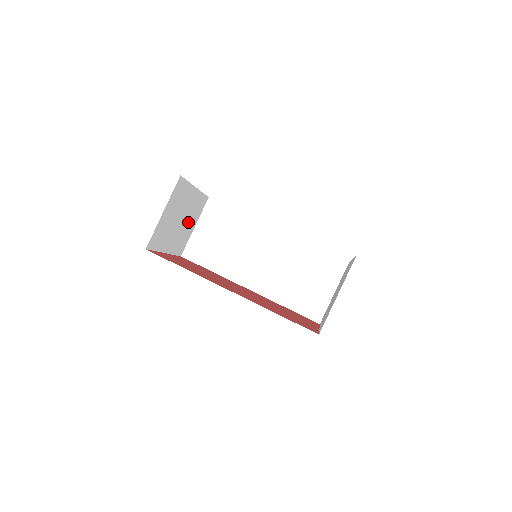
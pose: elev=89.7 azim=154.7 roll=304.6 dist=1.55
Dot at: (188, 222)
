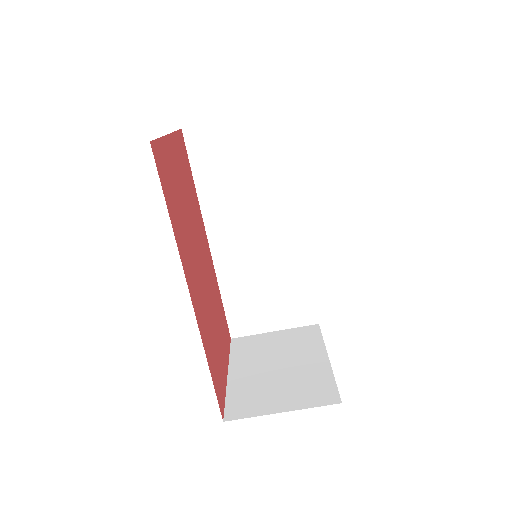
Dot at: occluded
